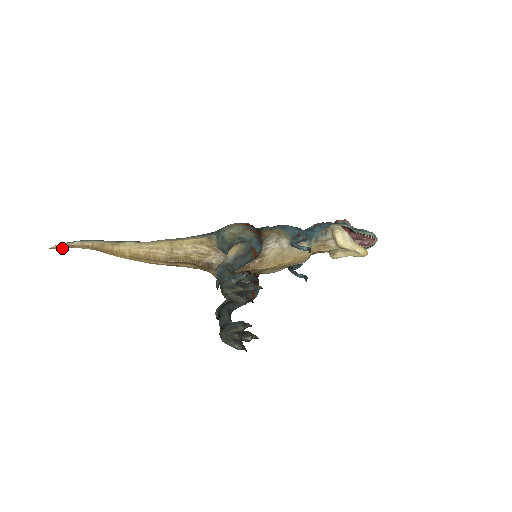
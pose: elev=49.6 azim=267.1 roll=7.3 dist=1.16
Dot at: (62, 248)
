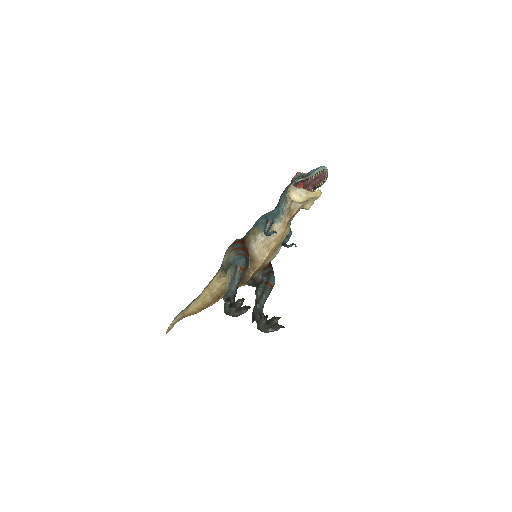
Dot at: occluded
